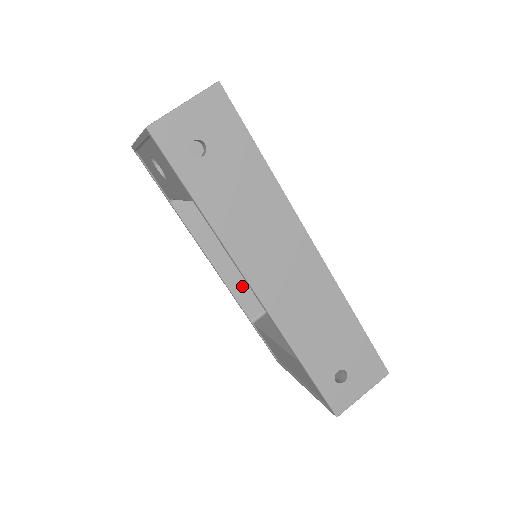
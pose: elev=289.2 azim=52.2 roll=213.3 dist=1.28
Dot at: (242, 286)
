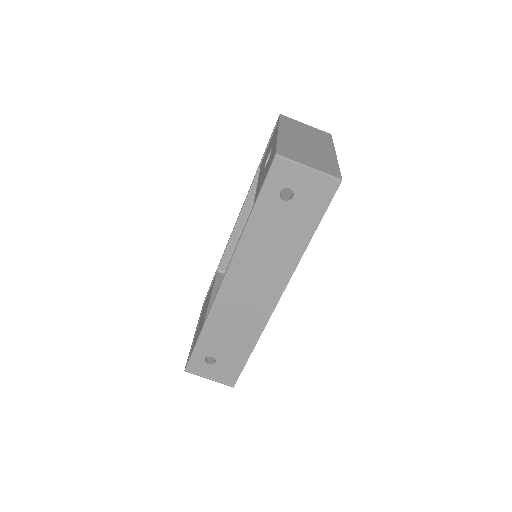
Dot at: occluded
